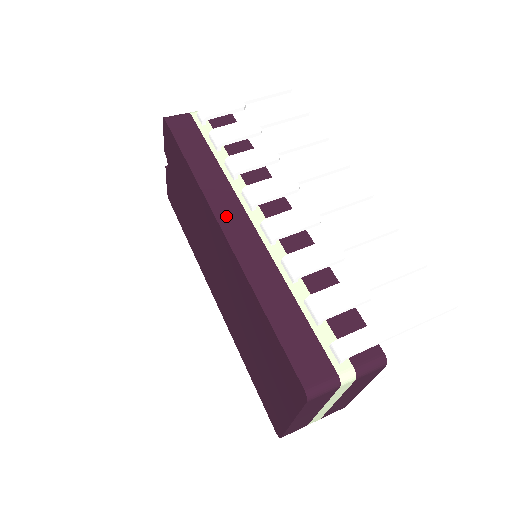
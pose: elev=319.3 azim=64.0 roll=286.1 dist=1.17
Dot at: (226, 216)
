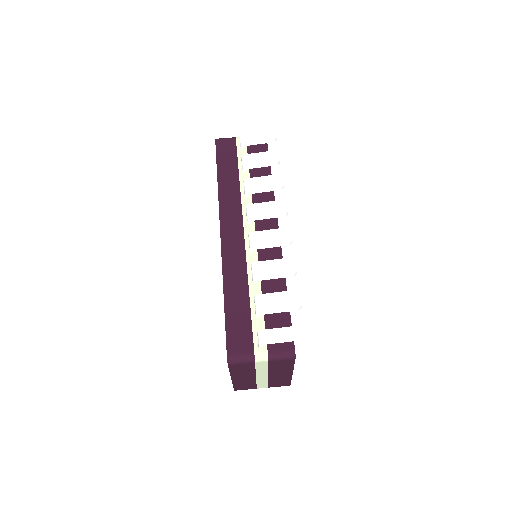
Dot at: (227, 224)
